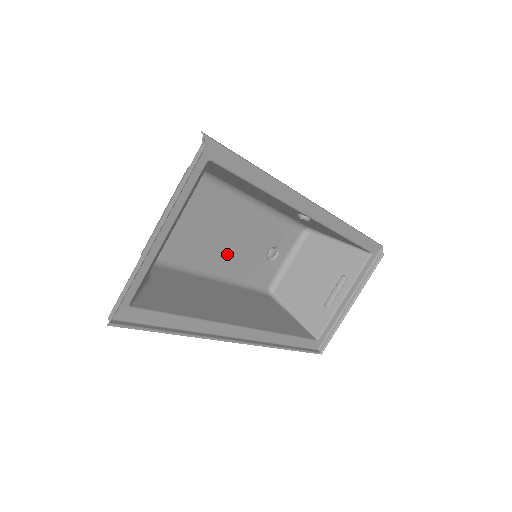
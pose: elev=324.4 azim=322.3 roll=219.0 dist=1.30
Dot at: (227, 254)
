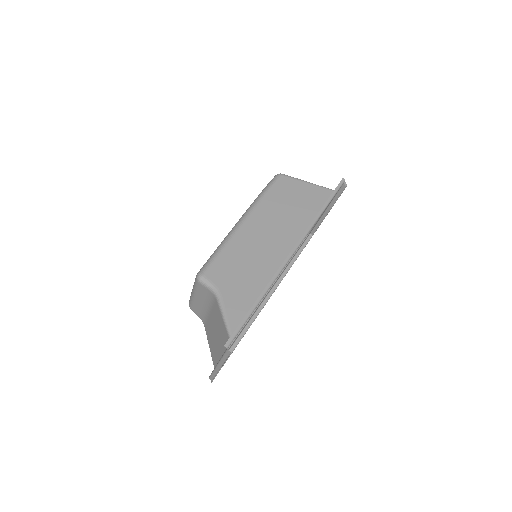
Dot at: occluded
